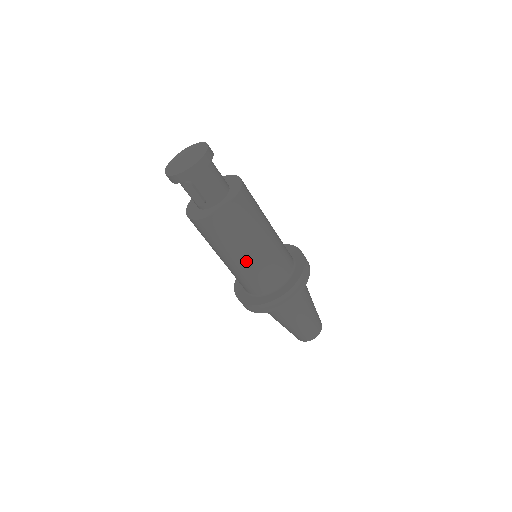
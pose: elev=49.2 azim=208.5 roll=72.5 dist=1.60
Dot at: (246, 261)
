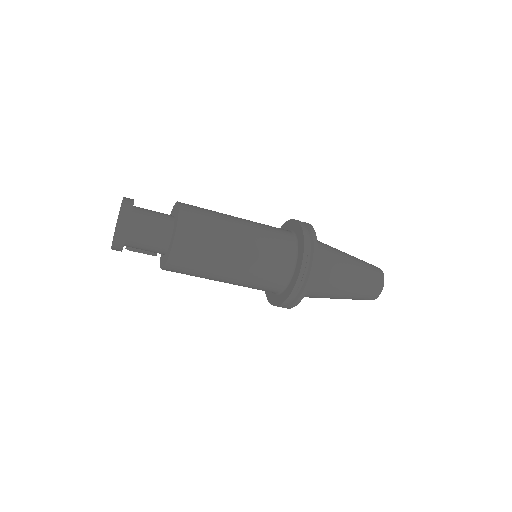
Dot at: occluded
